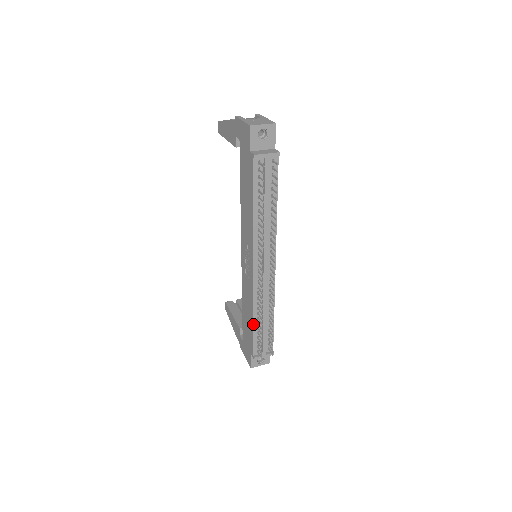
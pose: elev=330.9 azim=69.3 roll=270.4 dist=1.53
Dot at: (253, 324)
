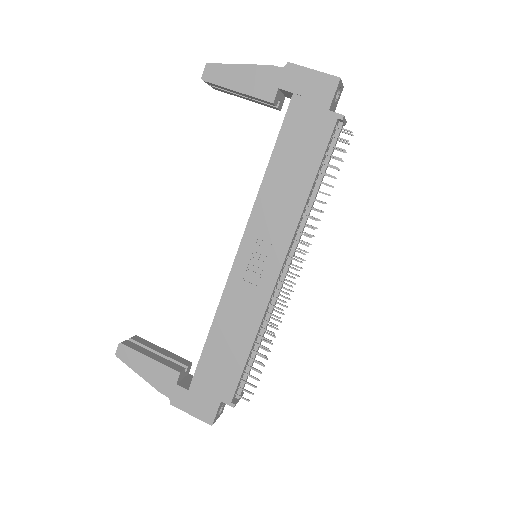
Dot at: (250, 352)
